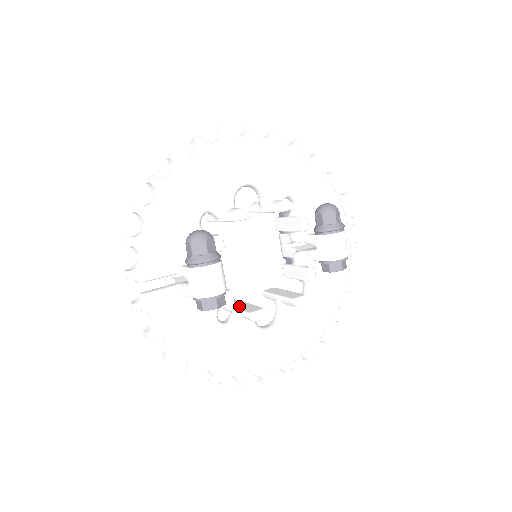
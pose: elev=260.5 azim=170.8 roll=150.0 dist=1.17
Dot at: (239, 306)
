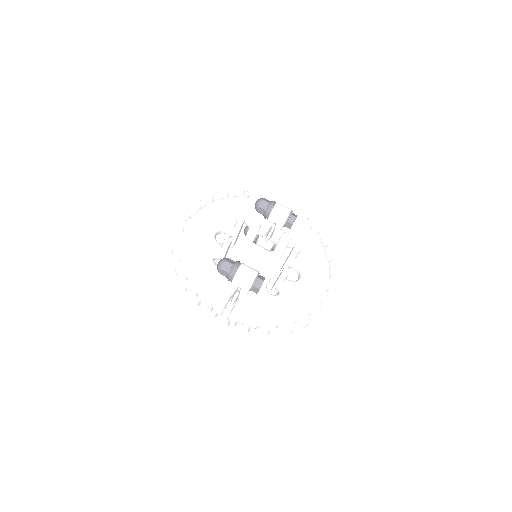
Dot at: (275, 282)
